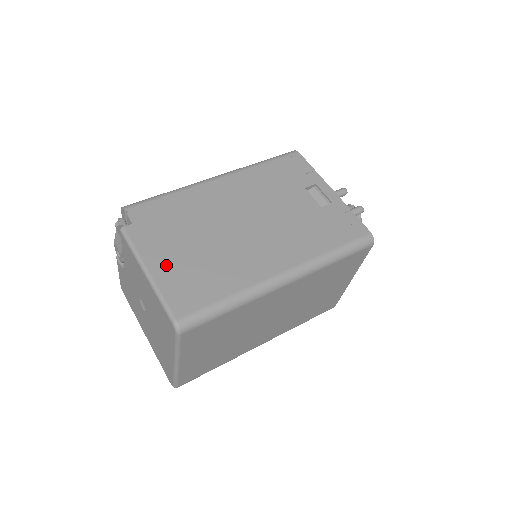
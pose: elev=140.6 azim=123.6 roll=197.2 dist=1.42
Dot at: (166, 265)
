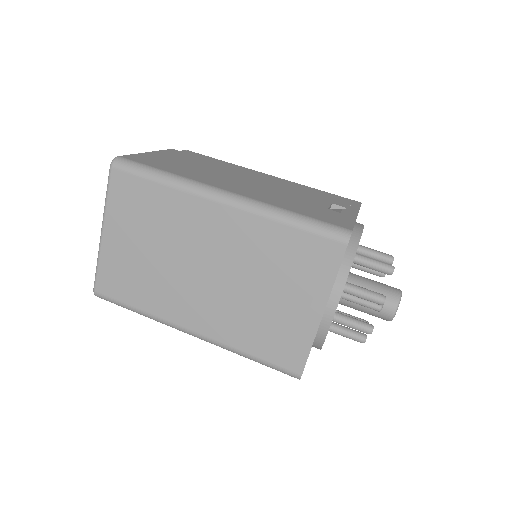
Dot at: (162, 156)
